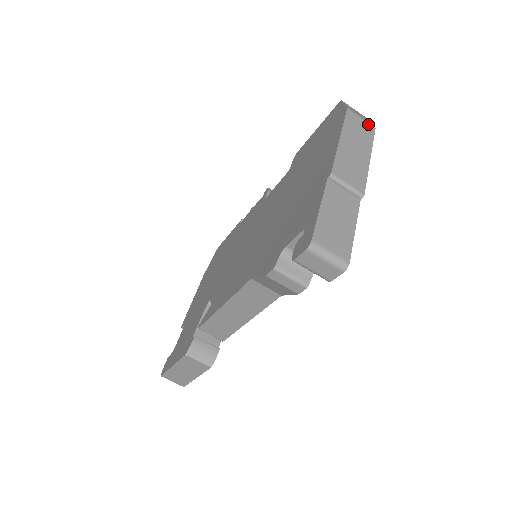
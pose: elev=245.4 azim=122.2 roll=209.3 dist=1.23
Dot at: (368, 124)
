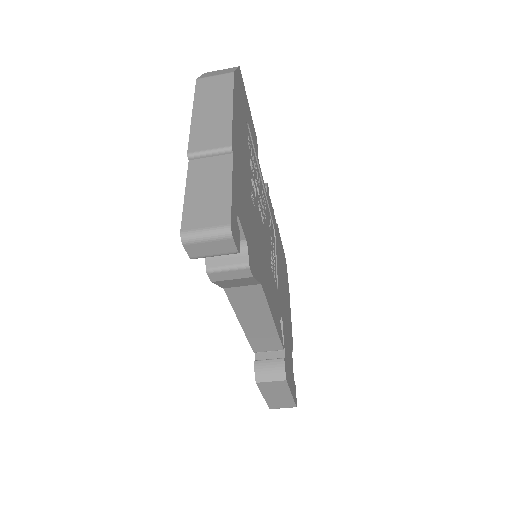
Dot at: (224, 75)
